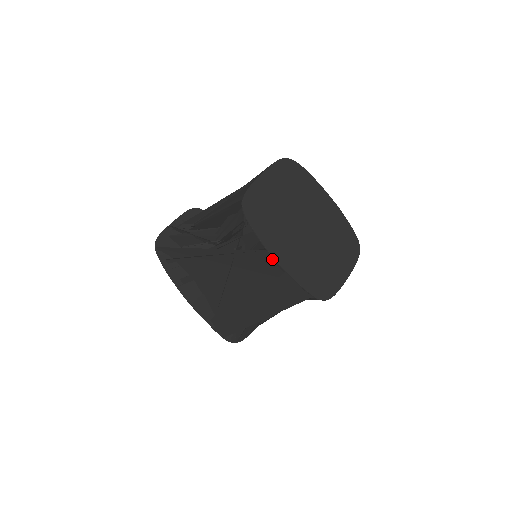
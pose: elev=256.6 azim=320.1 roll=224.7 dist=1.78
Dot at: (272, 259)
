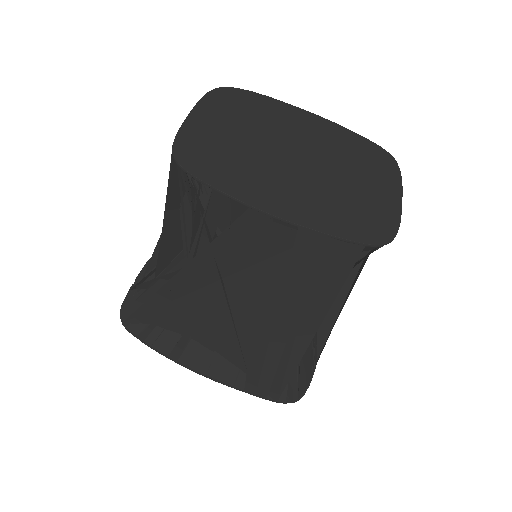
Dot at: (266, 218)
